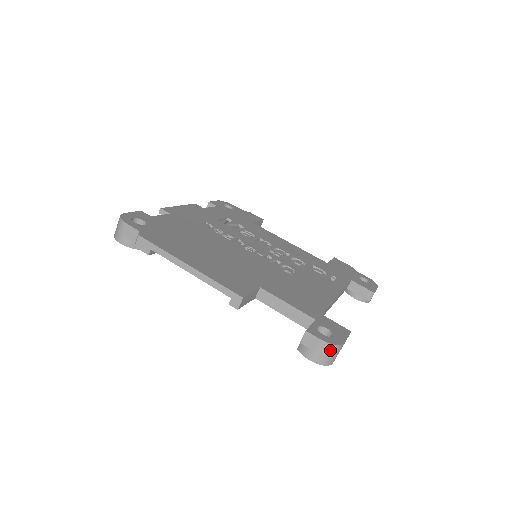
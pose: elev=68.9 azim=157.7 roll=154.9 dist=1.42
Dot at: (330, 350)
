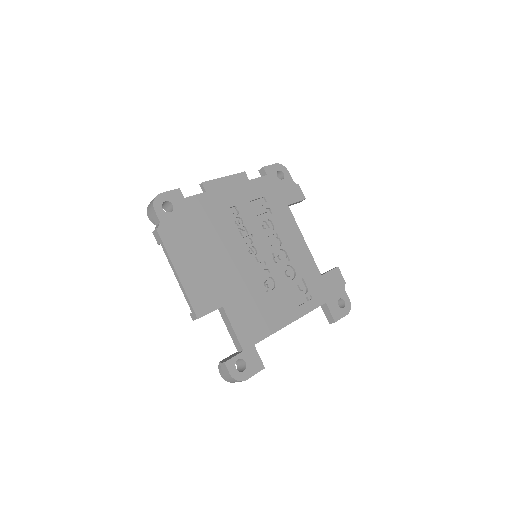
Dot at: (233, 380)
